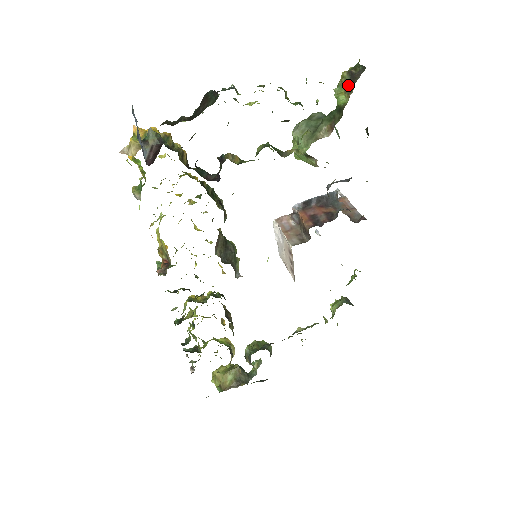
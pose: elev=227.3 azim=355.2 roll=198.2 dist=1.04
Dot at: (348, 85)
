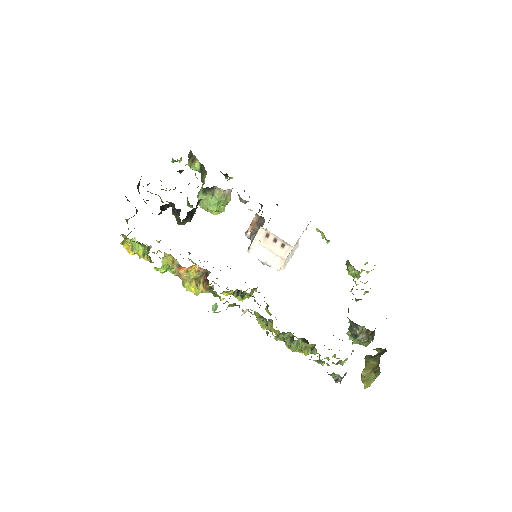
Dot at: (192, 160)
